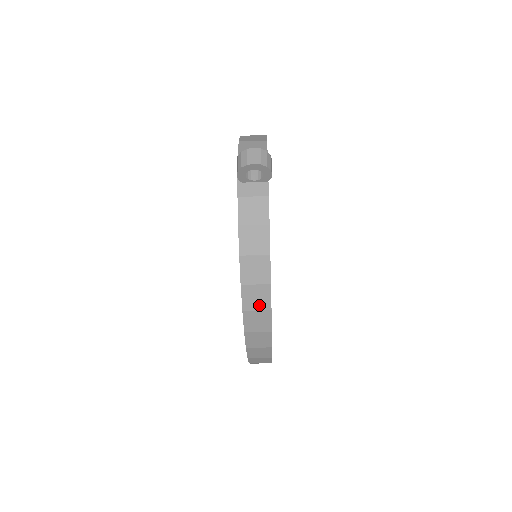
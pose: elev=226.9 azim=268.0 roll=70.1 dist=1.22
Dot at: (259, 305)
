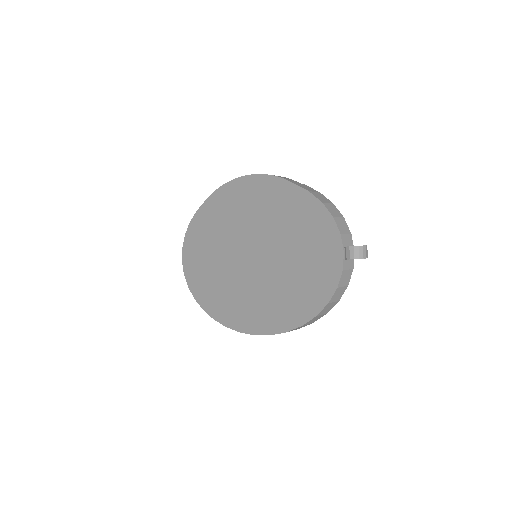
Dot at: (311, 322)
